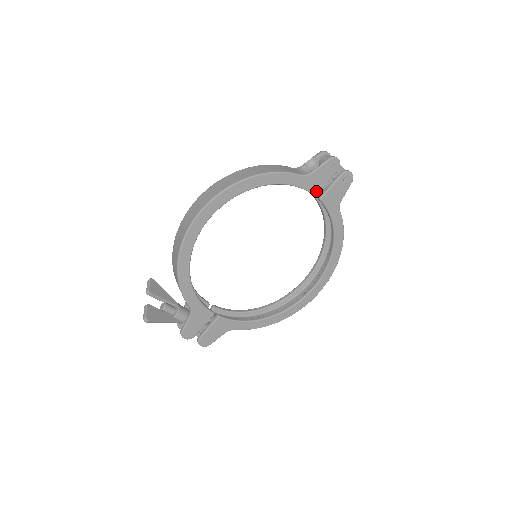
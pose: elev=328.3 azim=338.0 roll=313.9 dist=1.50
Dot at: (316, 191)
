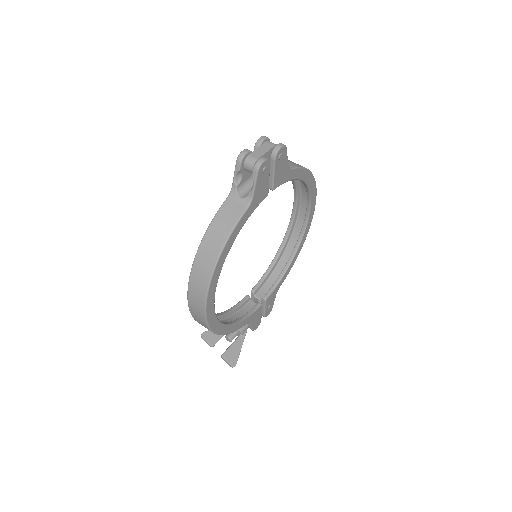
Dot at: (266, 194)
